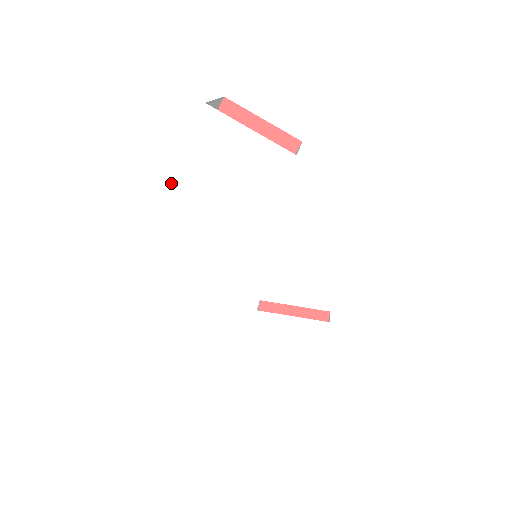
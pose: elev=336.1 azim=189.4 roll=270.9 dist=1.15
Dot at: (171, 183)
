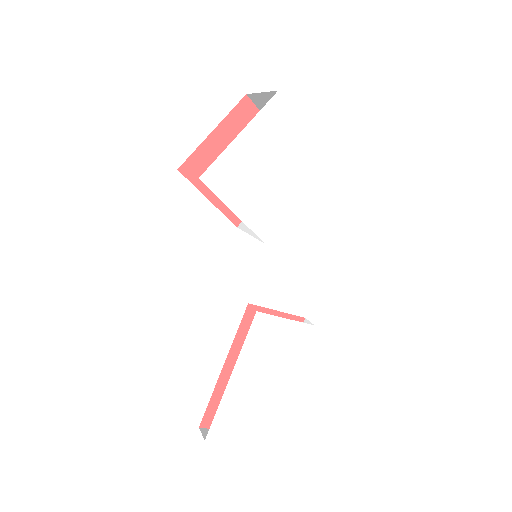
Dot at: (218, 159)
